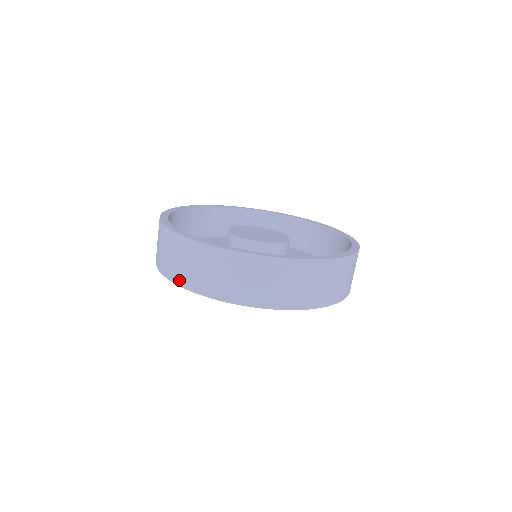
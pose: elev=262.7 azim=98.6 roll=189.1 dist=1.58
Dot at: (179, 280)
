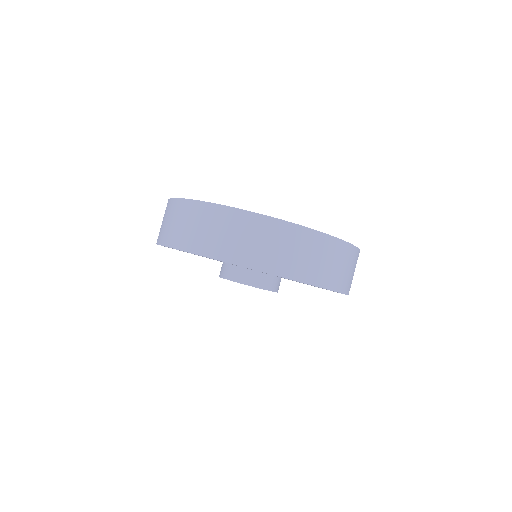
Dot at: (164, 240)
